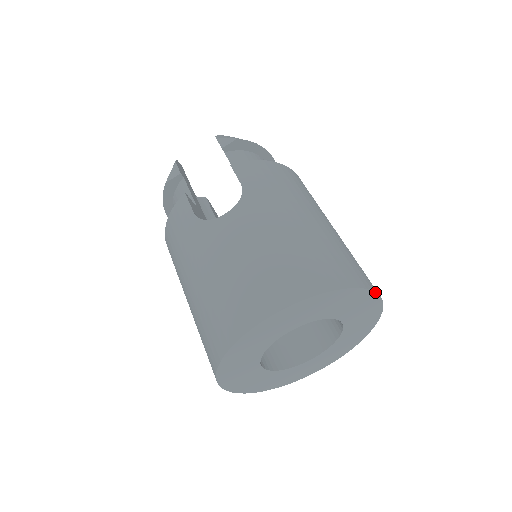
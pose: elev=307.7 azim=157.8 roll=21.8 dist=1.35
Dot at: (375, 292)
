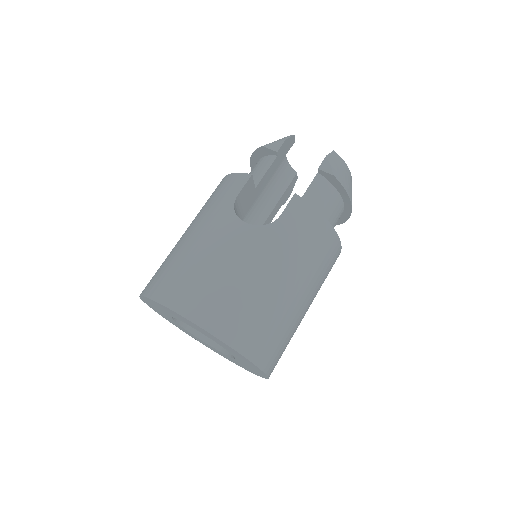
Dot at: (262, 370)
